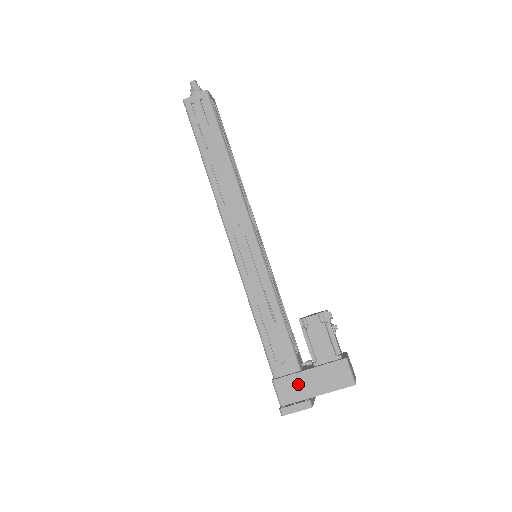
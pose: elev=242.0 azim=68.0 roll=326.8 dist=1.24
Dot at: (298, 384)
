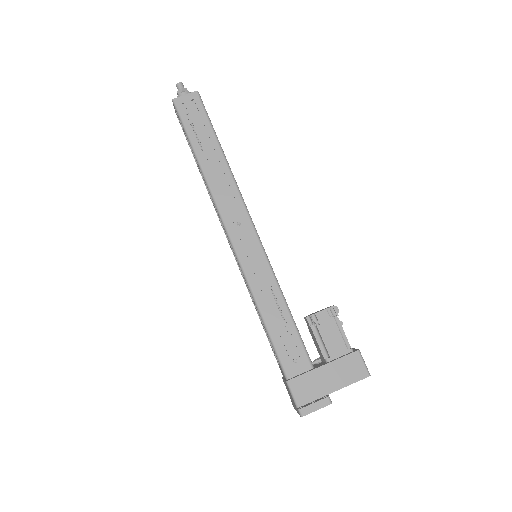
Dot at: (314, 382)
